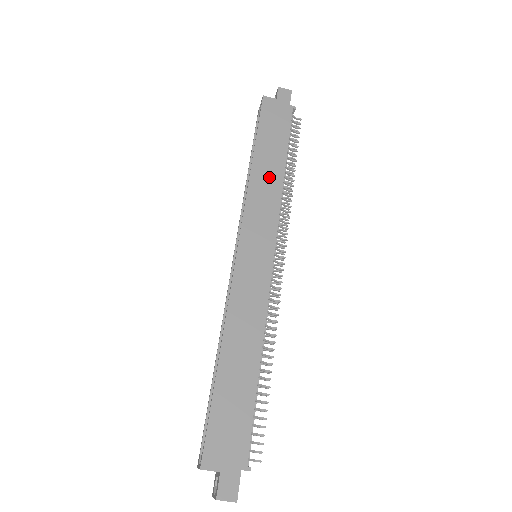
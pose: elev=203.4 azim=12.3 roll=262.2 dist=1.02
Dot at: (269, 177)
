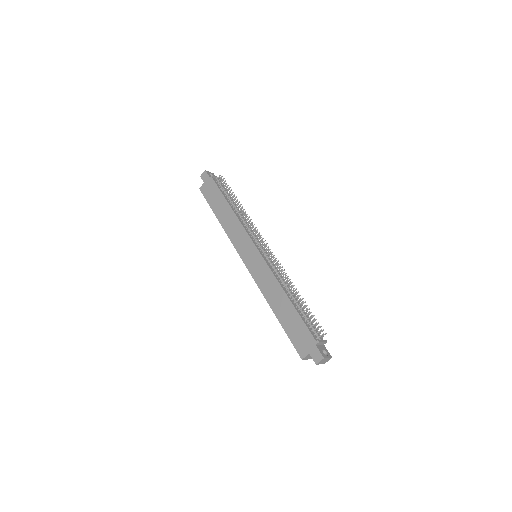
Dot at: (229, 220)
